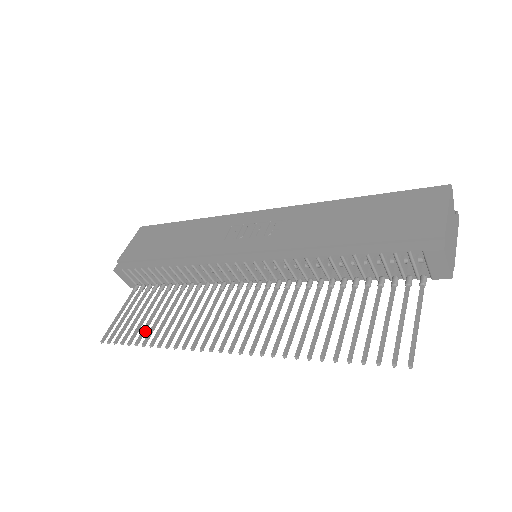
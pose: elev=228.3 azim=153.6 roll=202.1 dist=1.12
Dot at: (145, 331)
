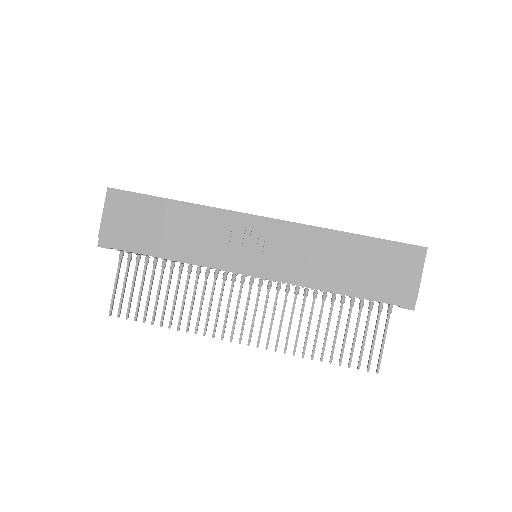
Dot at: occluded
